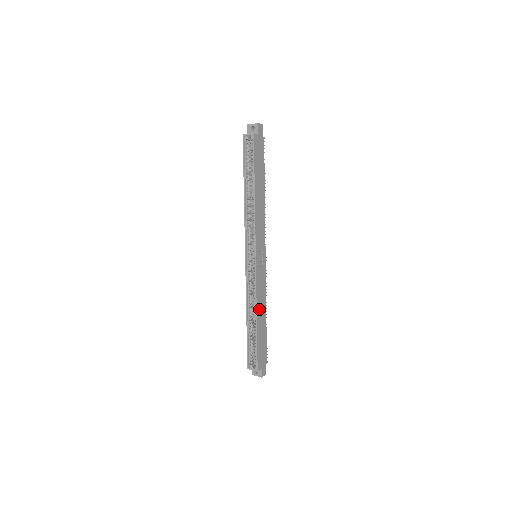
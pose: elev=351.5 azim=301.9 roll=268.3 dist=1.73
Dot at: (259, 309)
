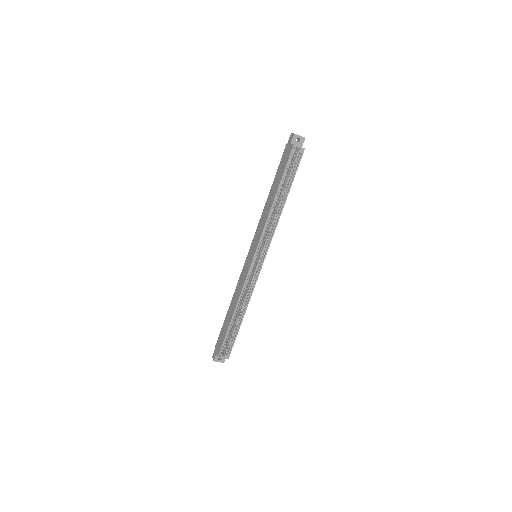
Dot at: (246, 304)
